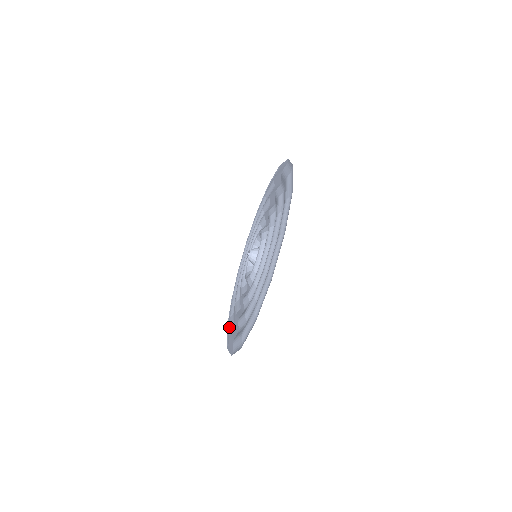
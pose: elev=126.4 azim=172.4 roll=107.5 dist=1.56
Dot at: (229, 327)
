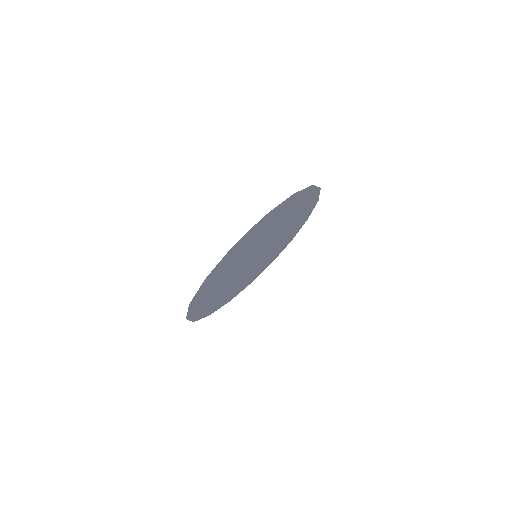
Dot at: (207, 309)
